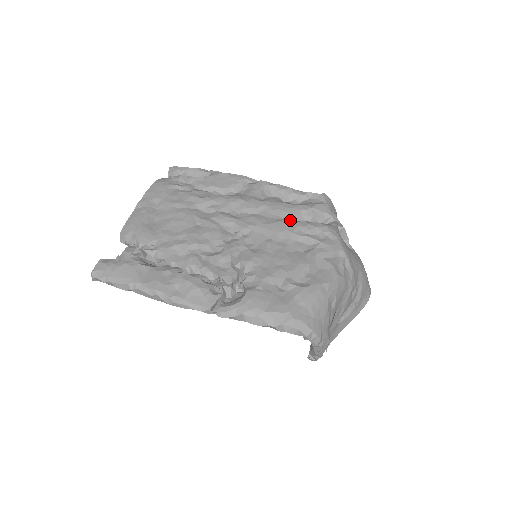
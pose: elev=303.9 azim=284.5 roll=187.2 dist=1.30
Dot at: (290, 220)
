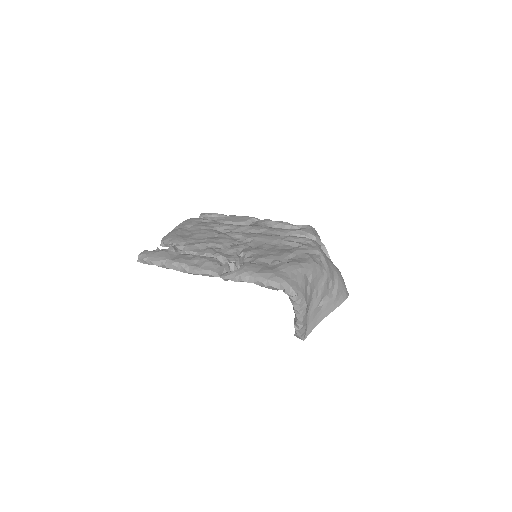
Dot at: occluded
